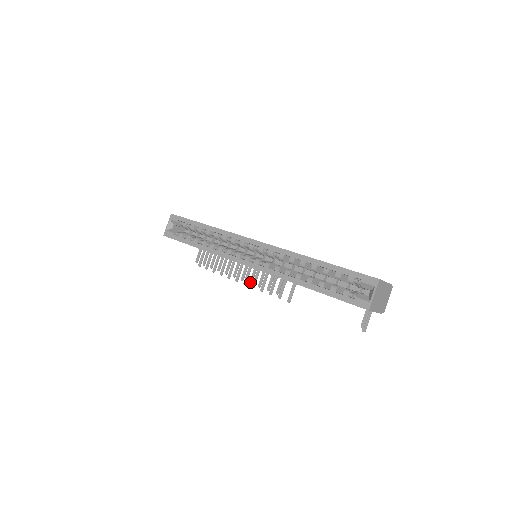
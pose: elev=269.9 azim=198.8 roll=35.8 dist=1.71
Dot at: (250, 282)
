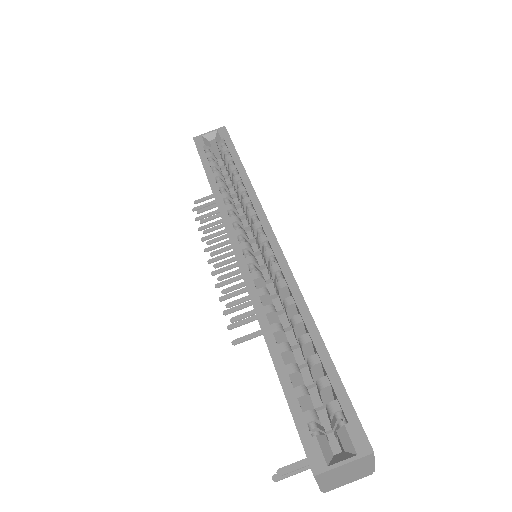
Dot at: (219, 277)
